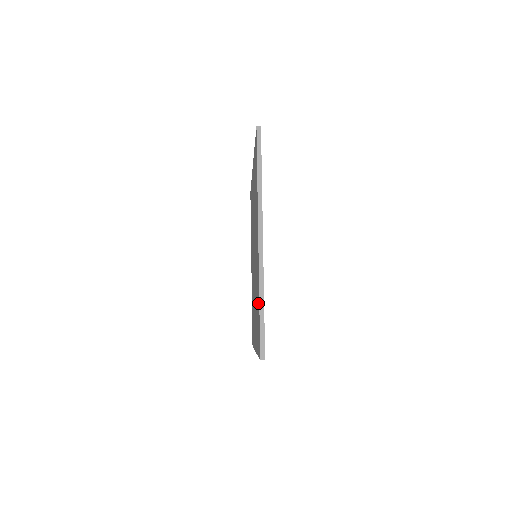
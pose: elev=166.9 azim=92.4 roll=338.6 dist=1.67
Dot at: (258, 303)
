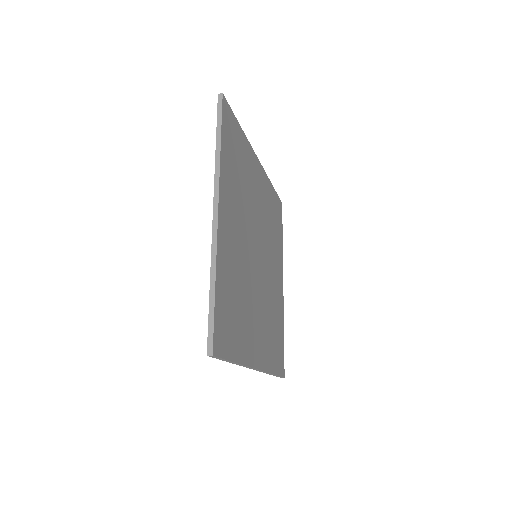
Dot at: occluded
